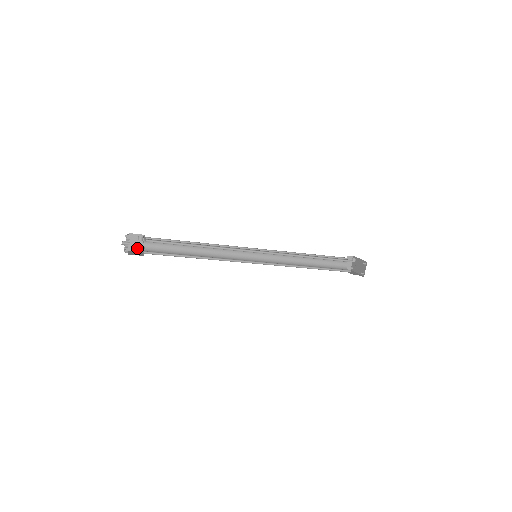
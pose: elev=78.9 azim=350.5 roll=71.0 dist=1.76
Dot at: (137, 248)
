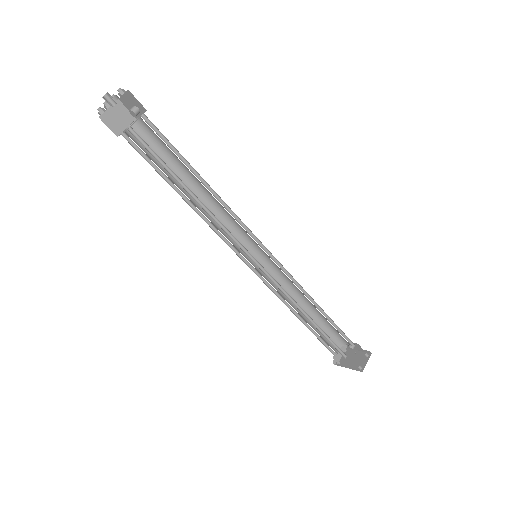
Dot at: (114, 126)
